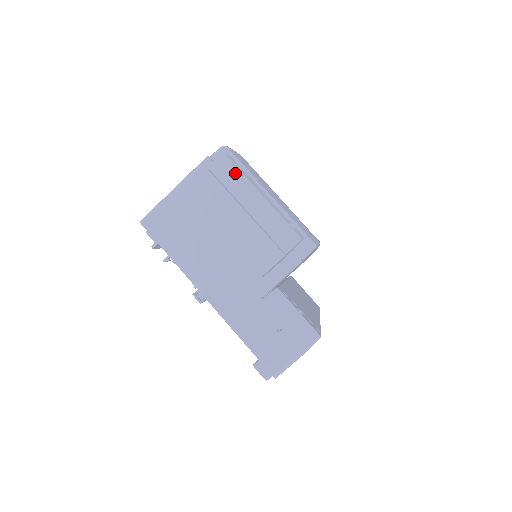
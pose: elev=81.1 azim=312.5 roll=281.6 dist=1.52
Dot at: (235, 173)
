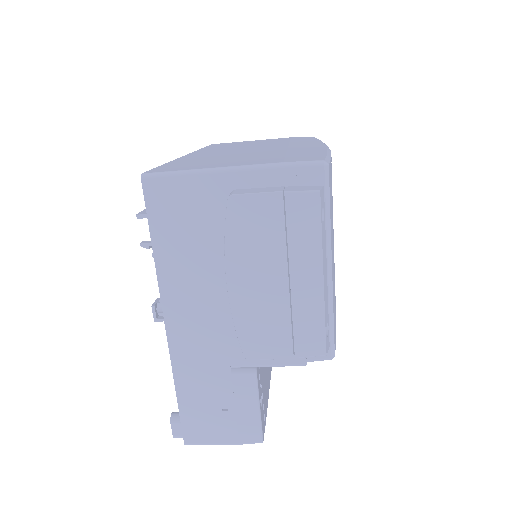
Dot at: (313, 224)
